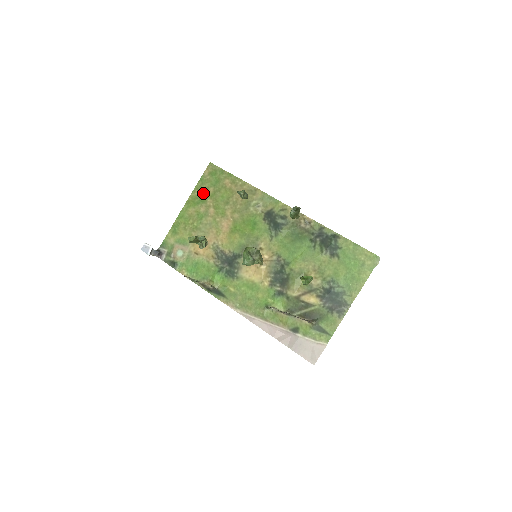
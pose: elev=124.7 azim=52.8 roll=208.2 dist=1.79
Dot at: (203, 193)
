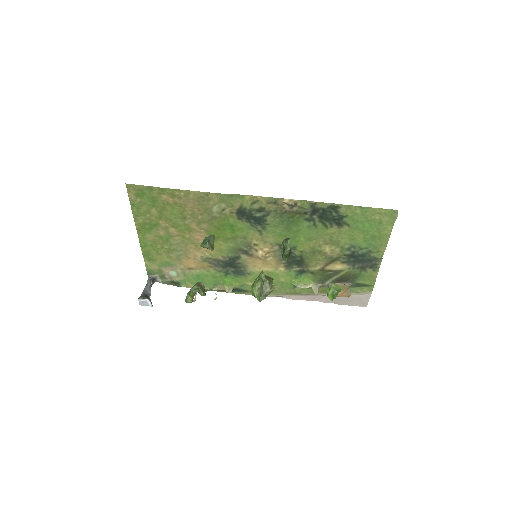
Dot at: (148, 218)
